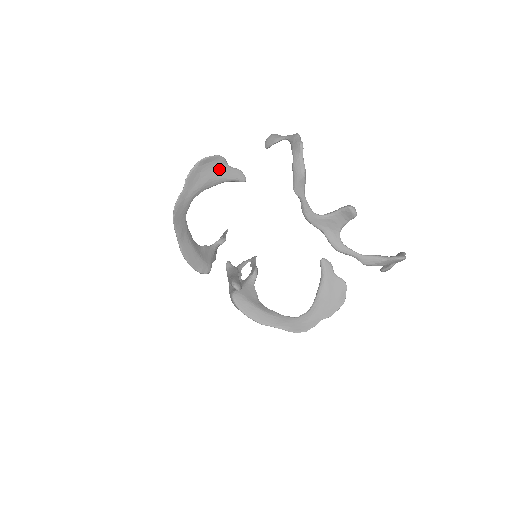
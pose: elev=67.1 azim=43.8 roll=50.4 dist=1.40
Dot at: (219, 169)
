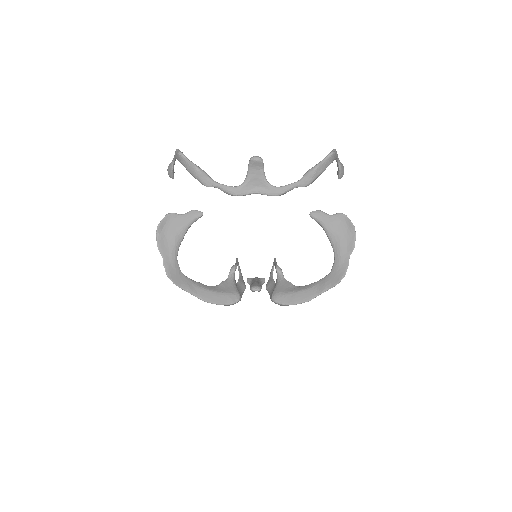
Dot at: (176, 223)
